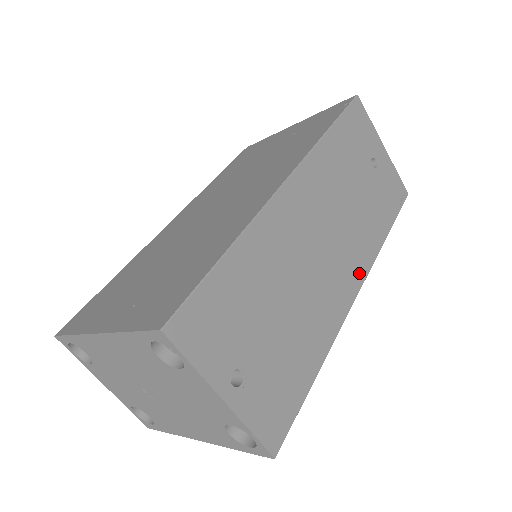
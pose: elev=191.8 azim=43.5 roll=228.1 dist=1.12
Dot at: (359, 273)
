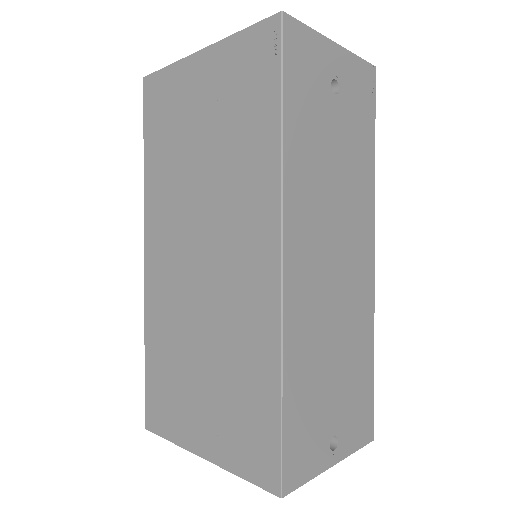
Dot at: (368, 236)
